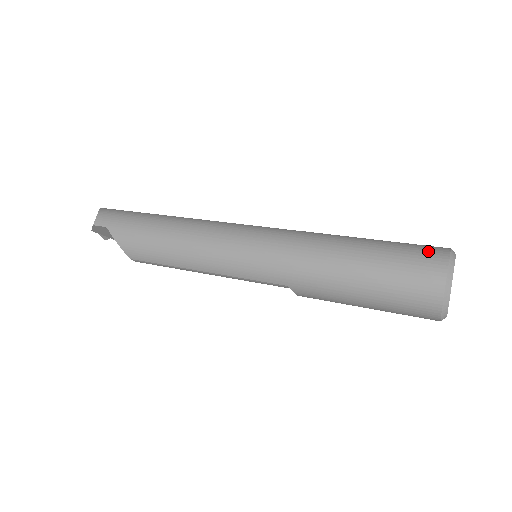
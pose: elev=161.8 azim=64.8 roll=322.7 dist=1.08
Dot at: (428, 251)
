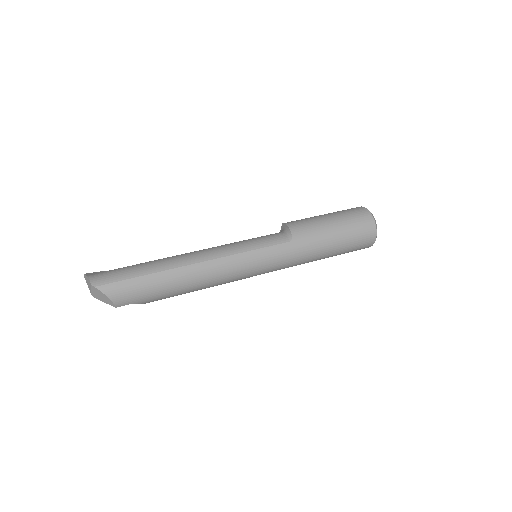
Dot at: (367, 234)
